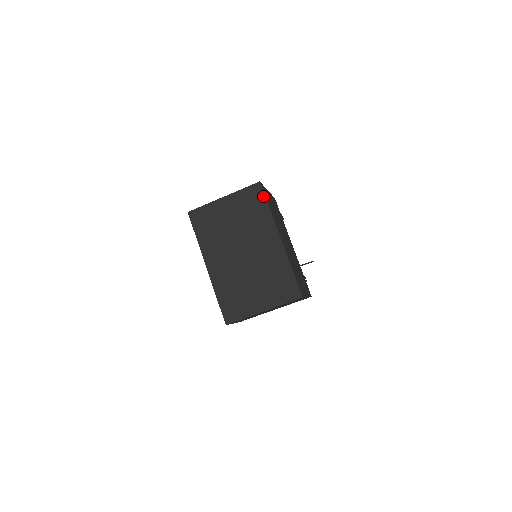
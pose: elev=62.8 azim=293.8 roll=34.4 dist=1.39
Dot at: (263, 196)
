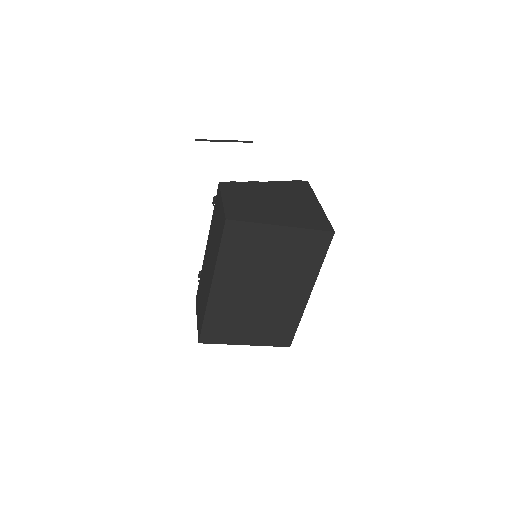
Dot at: (326, 249)
